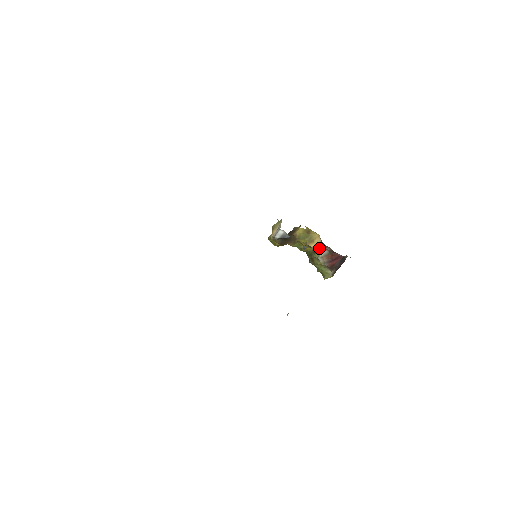
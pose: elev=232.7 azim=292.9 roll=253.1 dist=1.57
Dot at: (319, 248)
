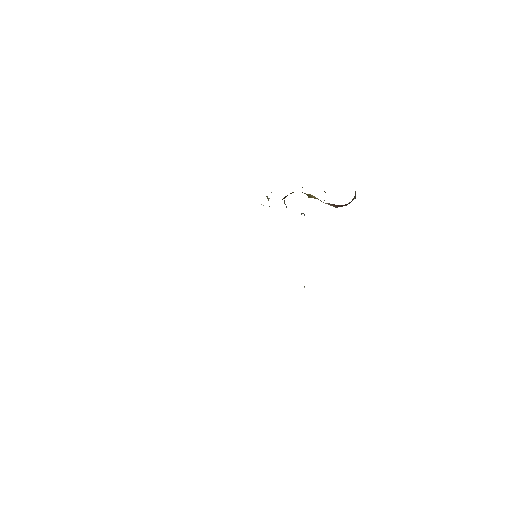
Dot at: (321, 201)
